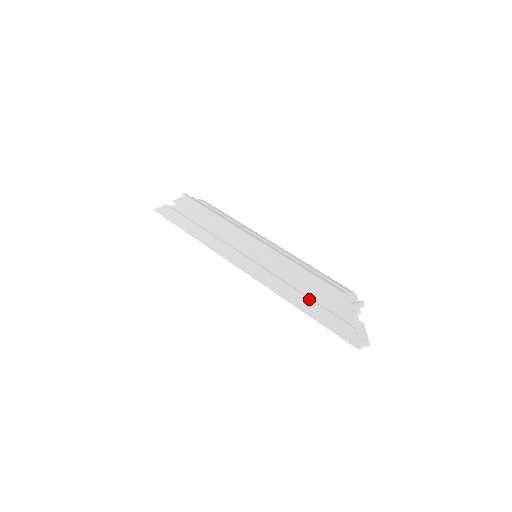
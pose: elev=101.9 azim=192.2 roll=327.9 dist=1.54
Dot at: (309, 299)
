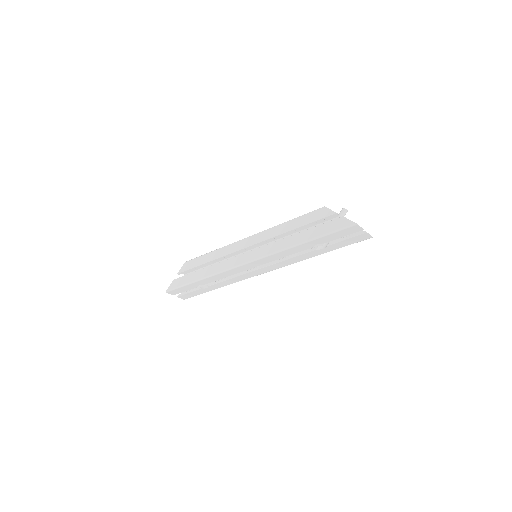
Dot at: (304, 231)
